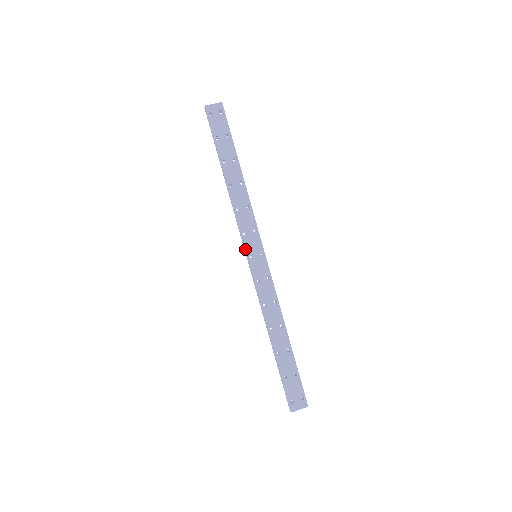
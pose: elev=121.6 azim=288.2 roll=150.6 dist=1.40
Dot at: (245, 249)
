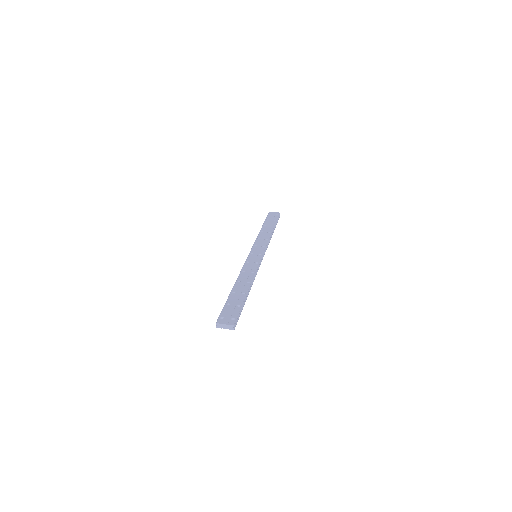
Dot at: (250, 251)
